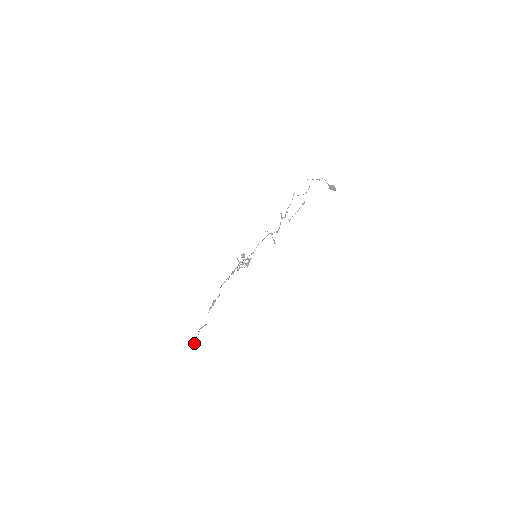
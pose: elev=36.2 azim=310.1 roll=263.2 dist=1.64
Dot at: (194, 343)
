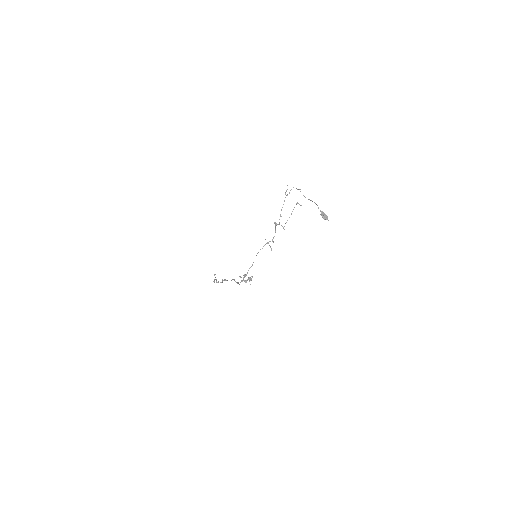
Dot at: occluded
